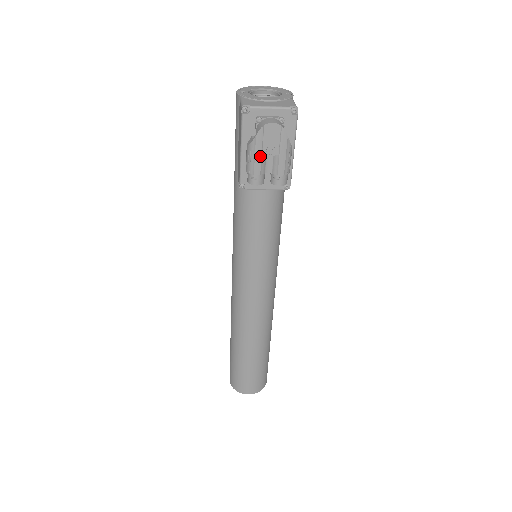
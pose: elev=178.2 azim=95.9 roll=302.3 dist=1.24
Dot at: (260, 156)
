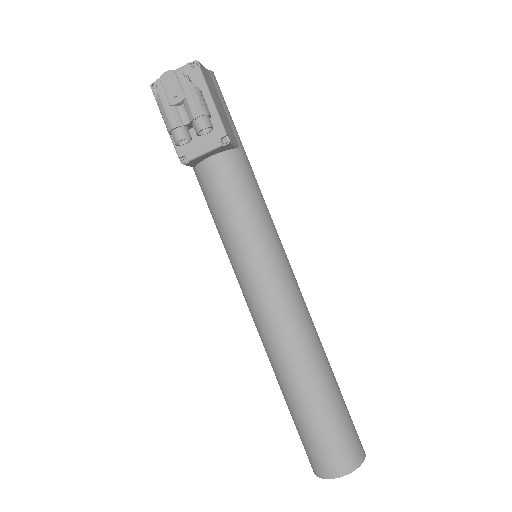
Dot at: (169, 108)
